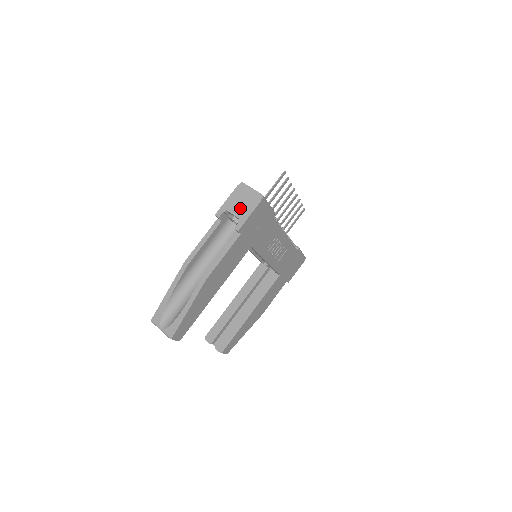
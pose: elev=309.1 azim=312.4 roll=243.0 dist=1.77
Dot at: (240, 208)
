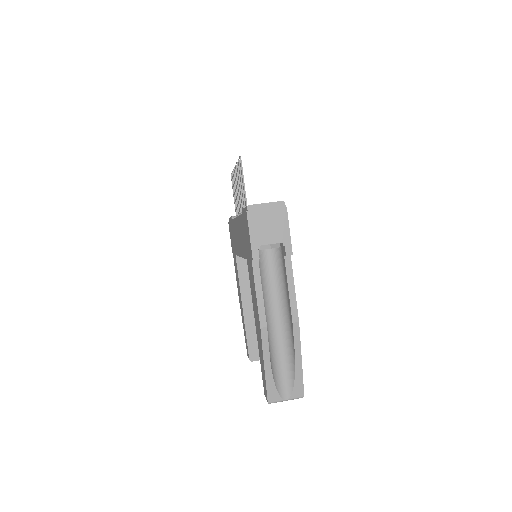
Dot at: (273, 232)
